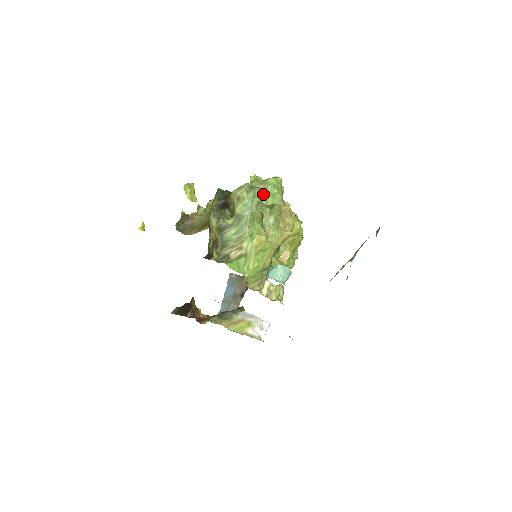
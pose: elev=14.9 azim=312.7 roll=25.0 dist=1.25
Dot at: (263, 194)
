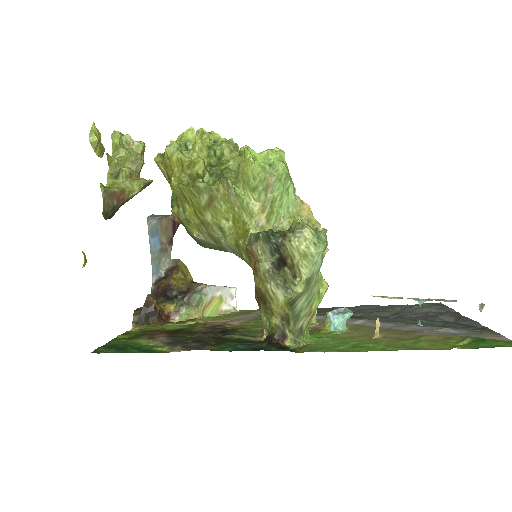
Dot at: (275, 190)
